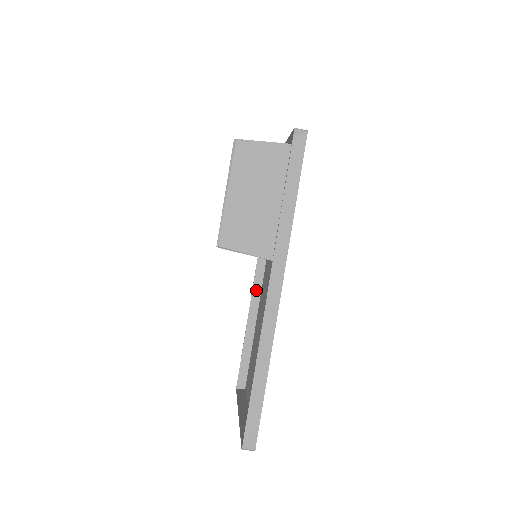
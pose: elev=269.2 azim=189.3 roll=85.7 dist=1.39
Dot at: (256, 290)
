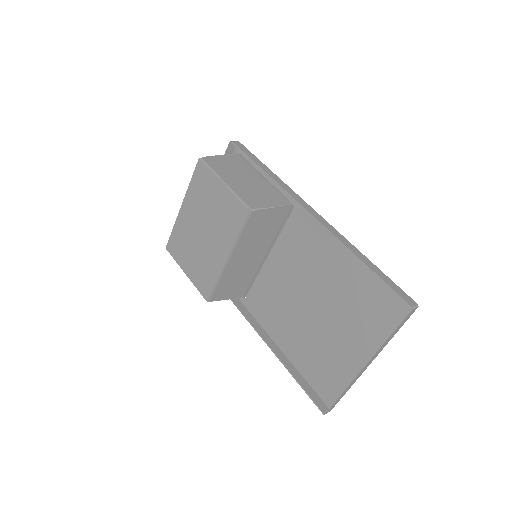
Dot at: (258, 328)
